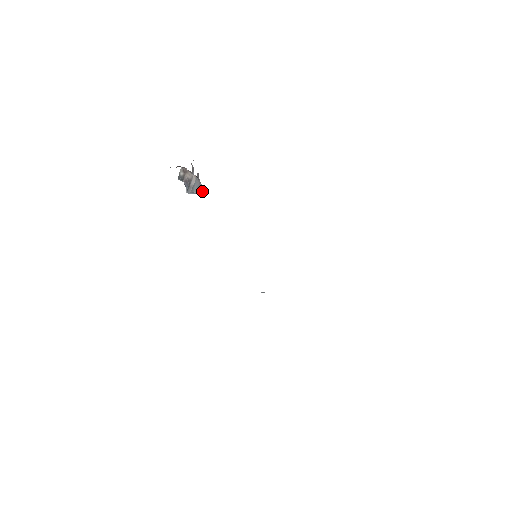
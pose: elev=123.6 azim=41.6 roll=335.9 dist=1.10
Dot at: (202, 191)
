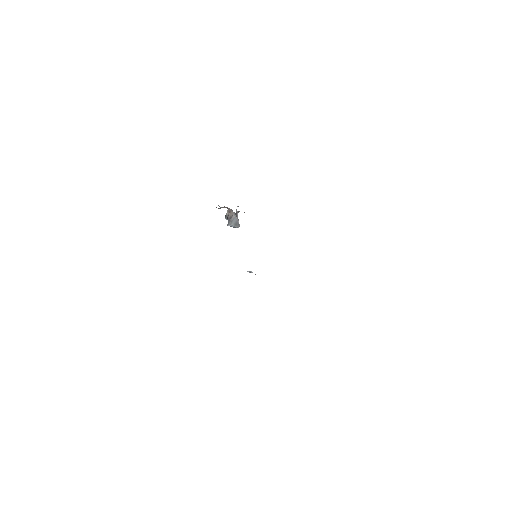
Dot at: (238, 225)
